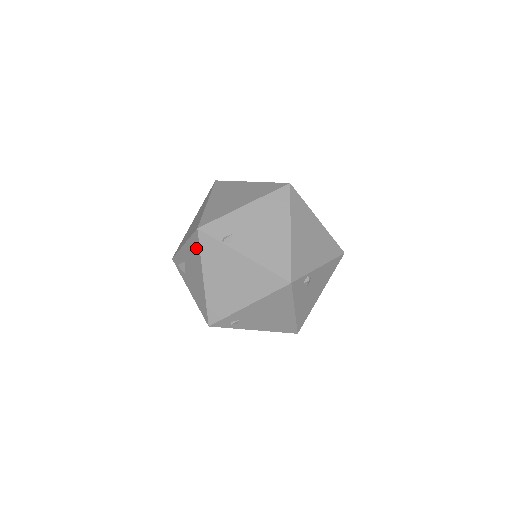
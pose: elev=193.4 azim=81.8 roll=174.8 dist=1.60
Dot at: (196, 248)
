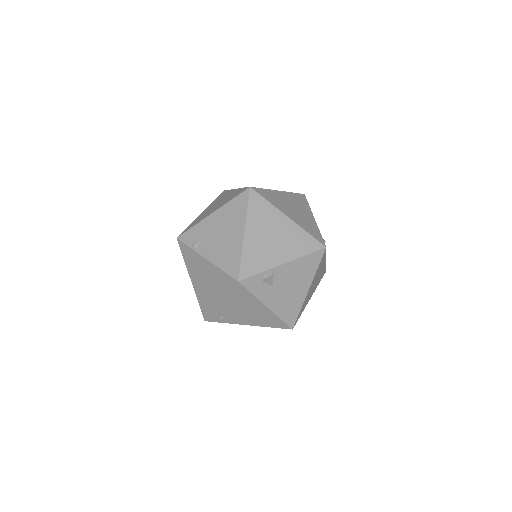
Dot at: occluded
